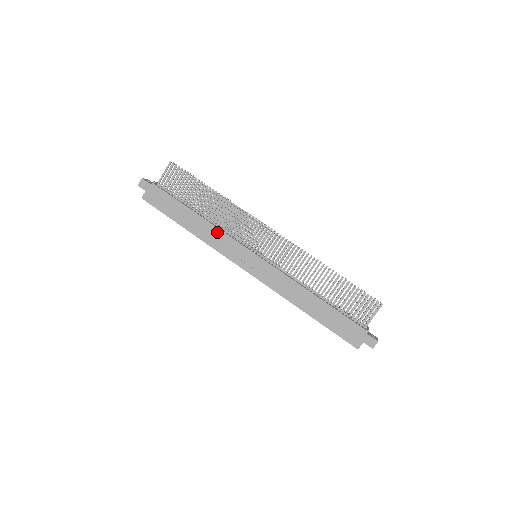
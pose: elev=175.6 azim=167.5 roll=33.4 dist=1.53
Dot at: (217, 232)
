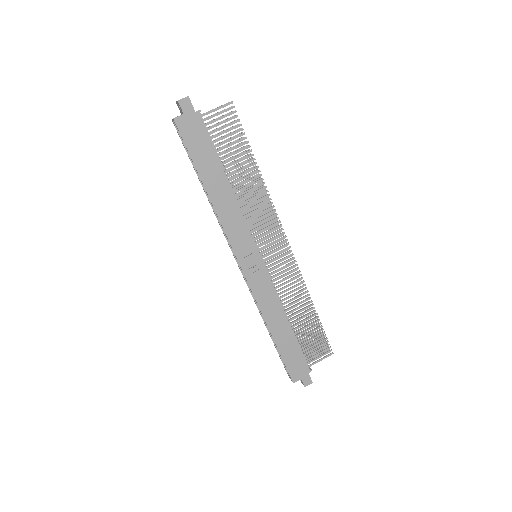
Dot at: (237, 212)
